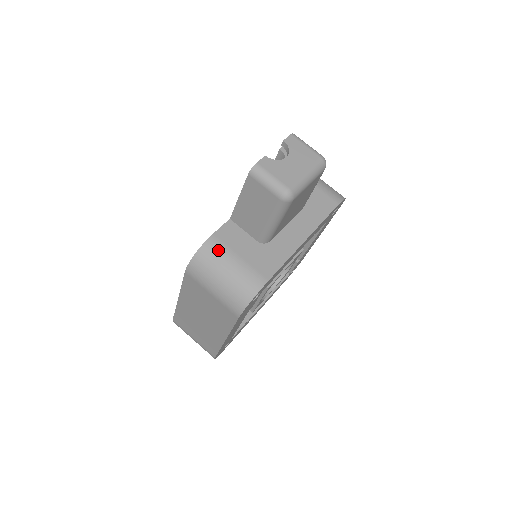
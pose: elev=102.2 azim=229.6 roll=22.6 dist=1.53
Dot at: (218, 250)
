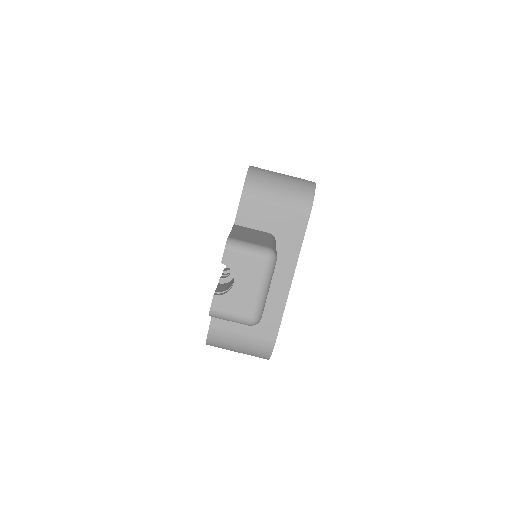
Dot at: (222, 335)
